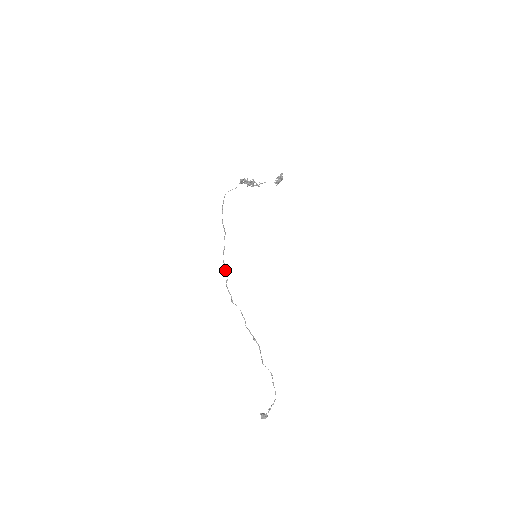
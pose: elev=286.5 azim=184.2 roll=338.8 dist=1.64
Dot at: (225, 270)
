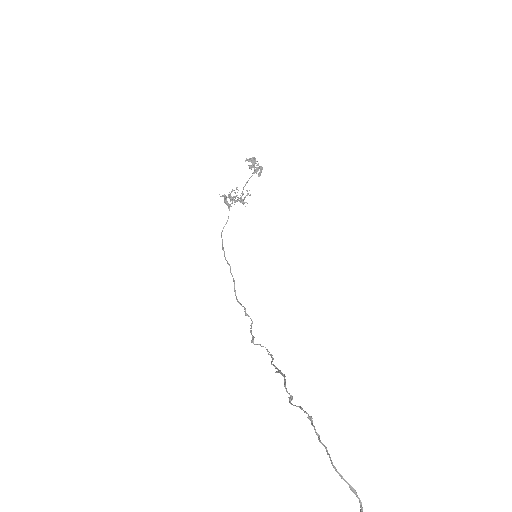
Dot at: (244, 311)
